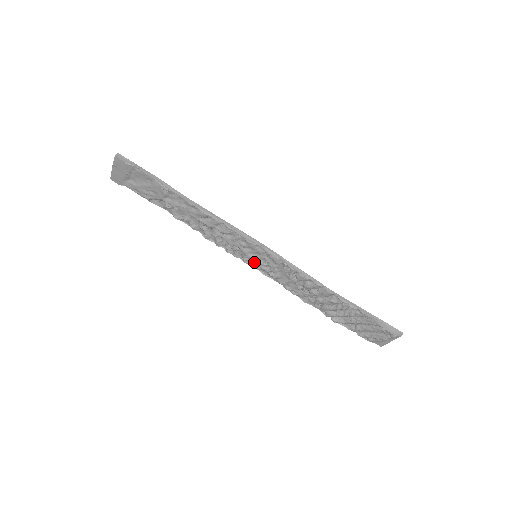
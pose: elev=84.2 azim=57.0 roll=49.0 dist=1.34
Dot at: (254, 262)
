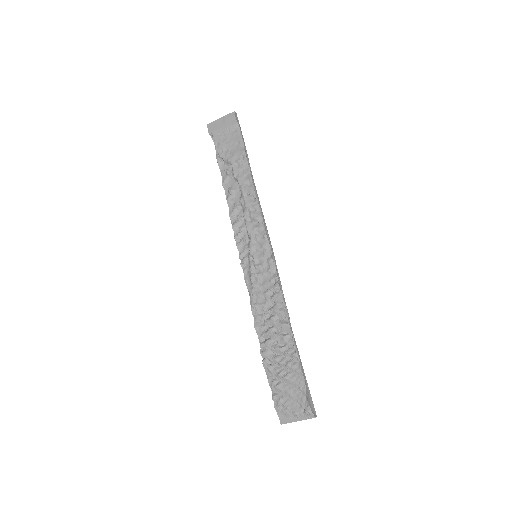
Dot at: (248, 261)
